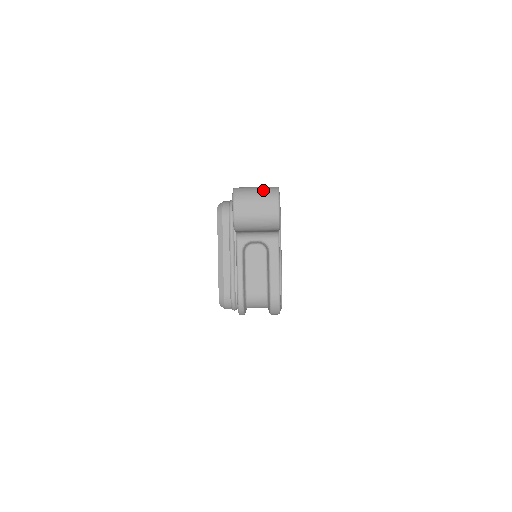
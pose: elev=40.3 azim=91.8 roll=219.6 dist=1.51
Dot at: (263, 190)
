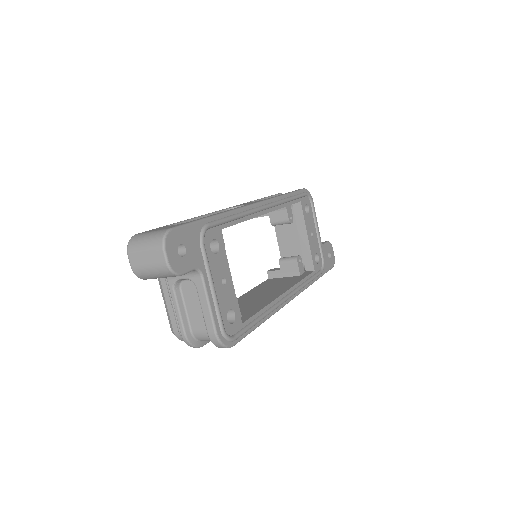
Dot at: (151, 238)
